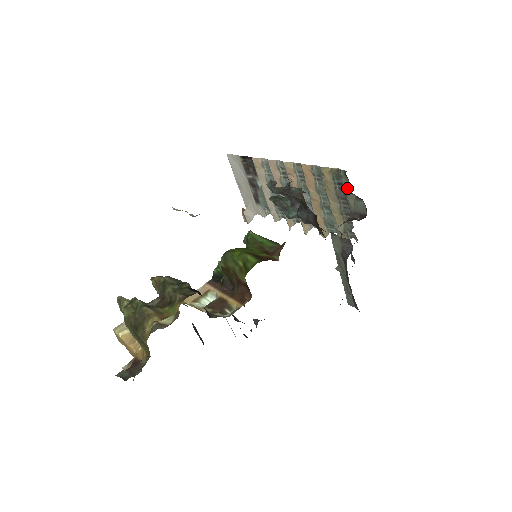
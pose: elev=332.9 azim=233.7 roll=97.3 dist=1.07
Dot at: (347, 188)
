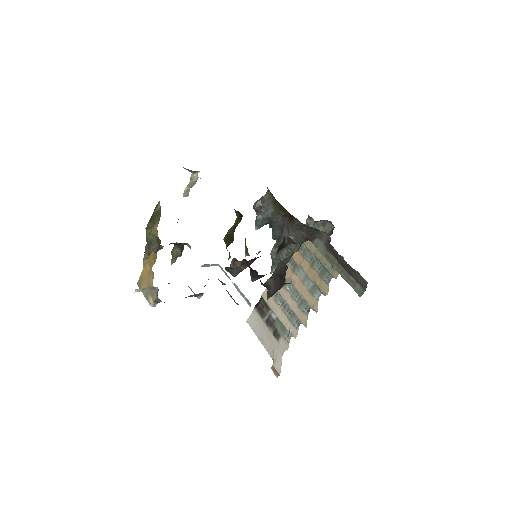
Dot at: (315, 225)
